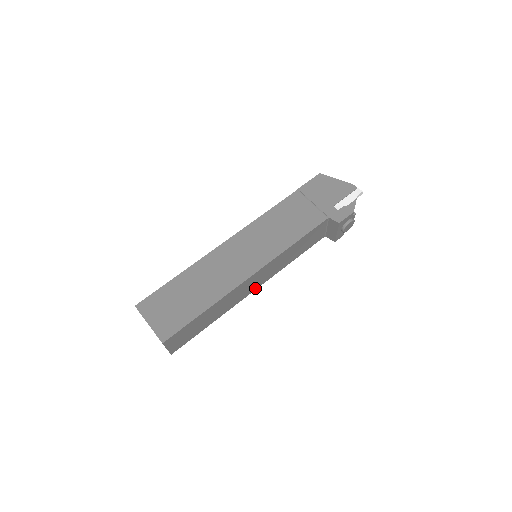
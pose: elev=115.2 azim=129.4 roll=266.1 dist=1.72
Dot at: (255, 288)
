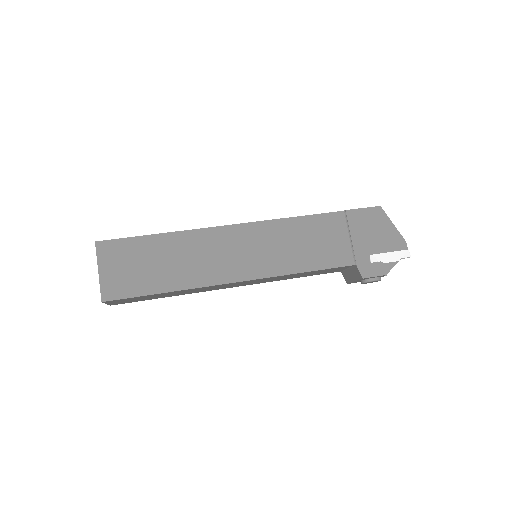
Dot at: (235, 286)
